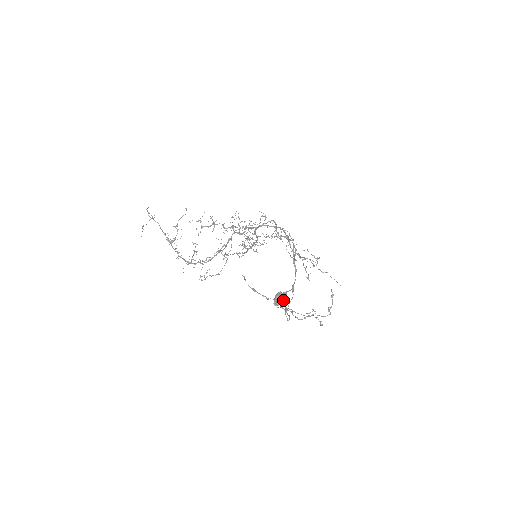
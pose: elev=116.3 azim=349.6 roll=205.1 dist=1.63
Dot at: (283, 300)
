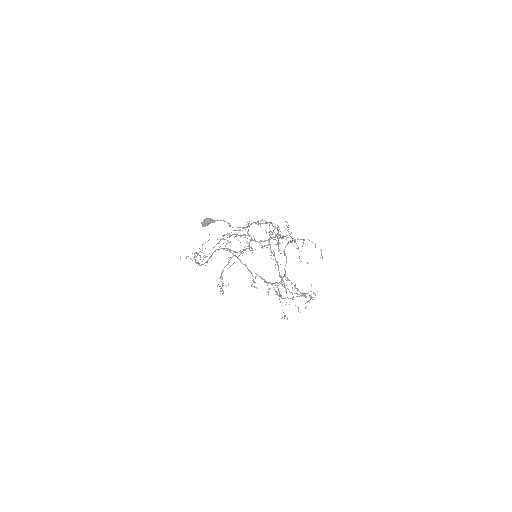
Dot at: (209, 222)
